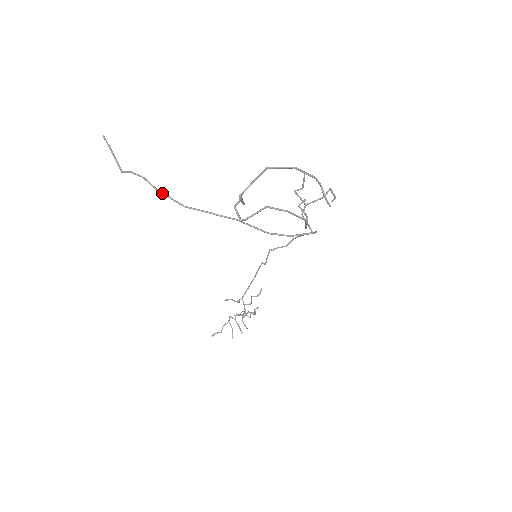
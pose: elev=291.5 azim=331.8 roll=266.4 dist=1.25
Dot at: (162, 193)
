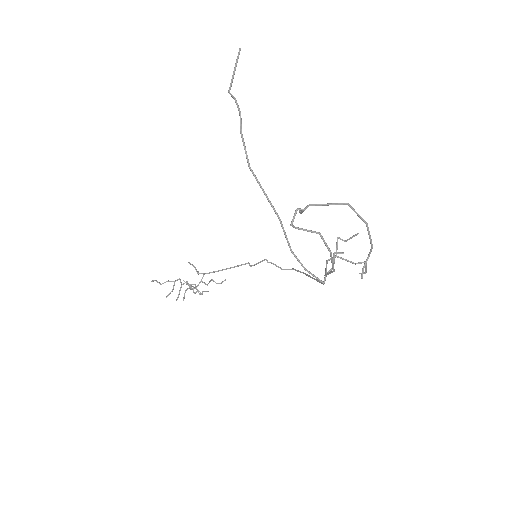
Dot at: (243, 140)
